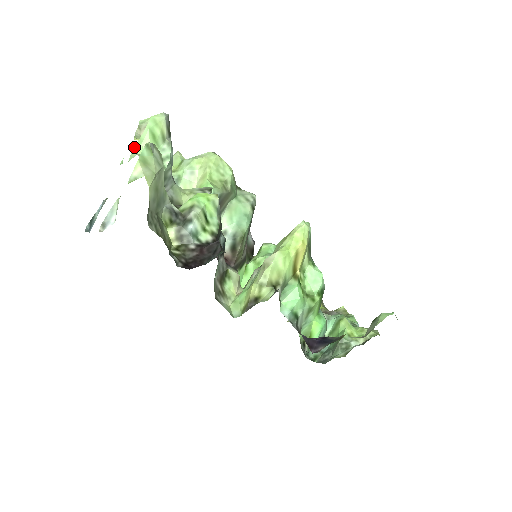
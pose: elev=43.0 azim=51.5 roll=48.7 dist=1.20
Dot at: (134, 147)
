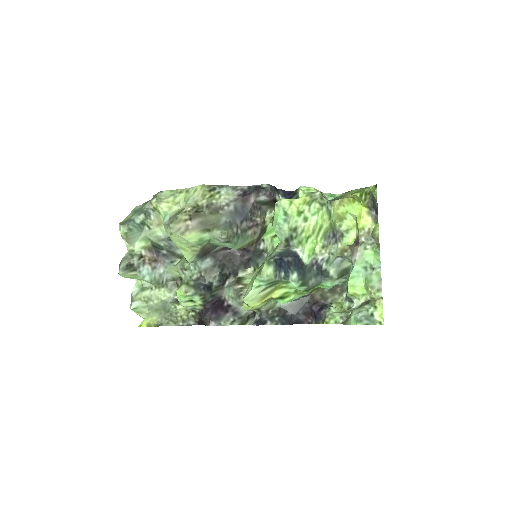
Dot at: occluded
